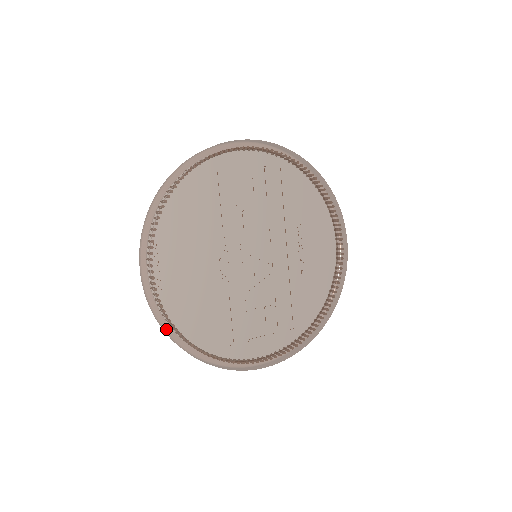
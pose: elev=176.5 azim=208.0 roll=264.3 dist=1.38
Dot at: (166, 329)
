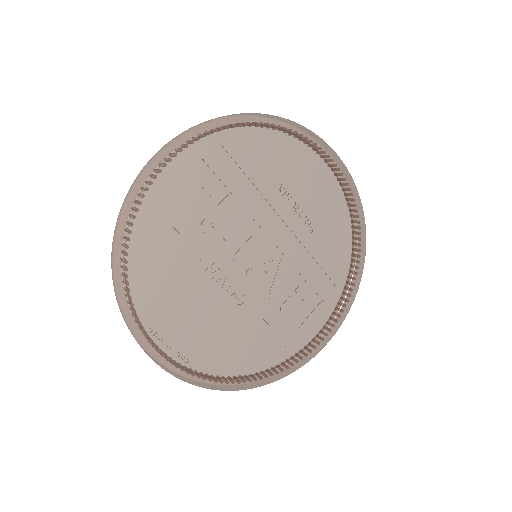
Dot at: occluded
